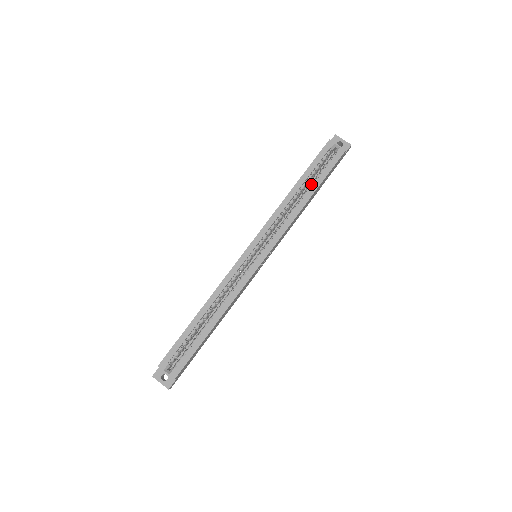
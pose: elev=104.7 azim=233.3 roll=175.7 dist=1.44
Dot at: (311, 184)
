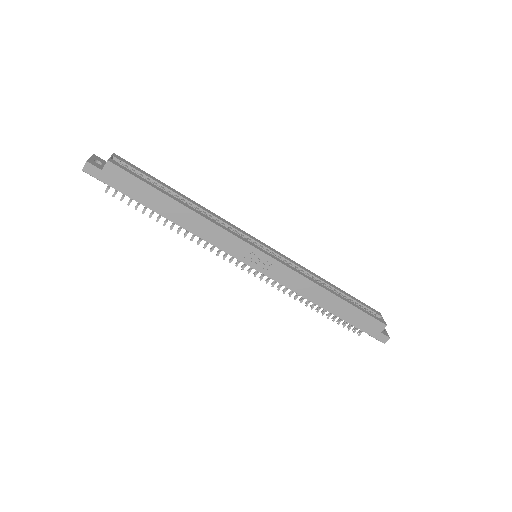
Dot at: (343, 297)
